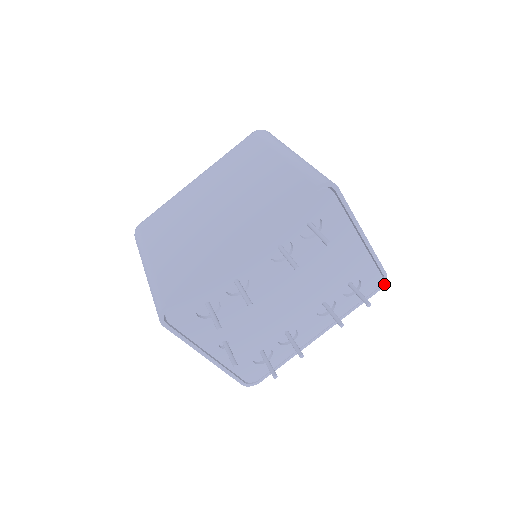
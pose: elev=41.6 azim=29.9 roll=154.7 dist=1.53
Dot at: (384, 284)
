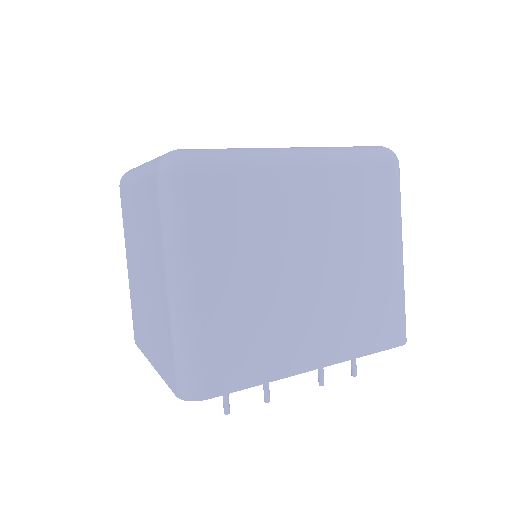
Dot at: occluded
